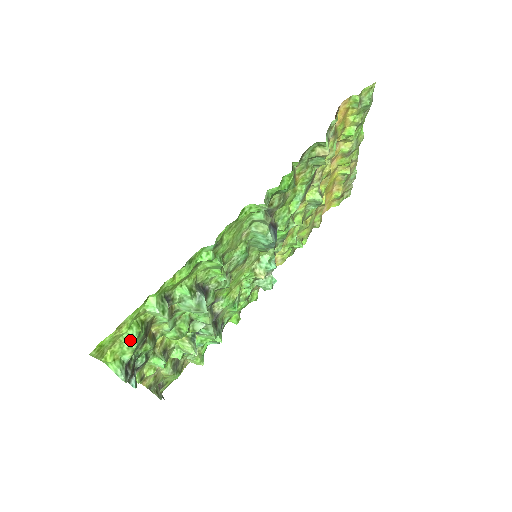
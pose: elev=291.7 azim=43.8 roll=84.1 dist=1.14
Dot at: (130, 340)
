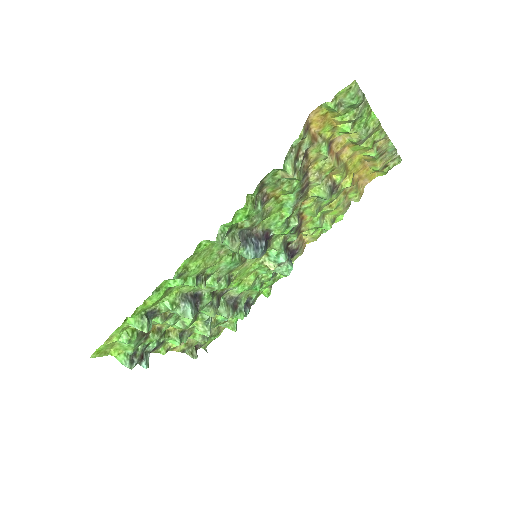
Dot at: (125, 343)
